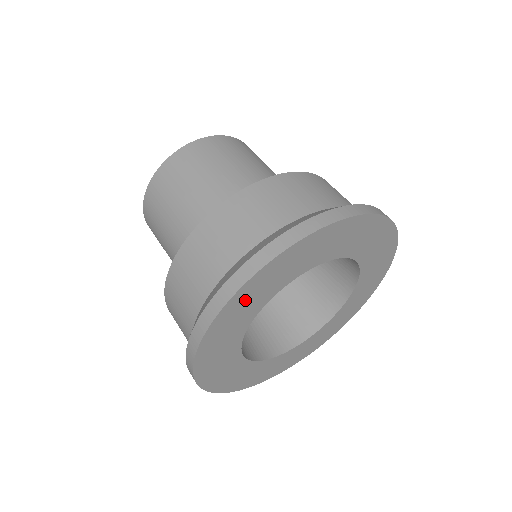
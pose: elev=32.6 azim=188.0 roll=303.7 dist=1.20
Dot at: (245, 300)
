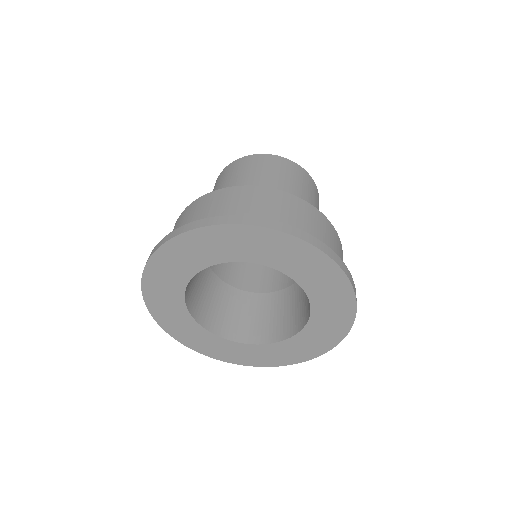
Dot at: (162, 307)
